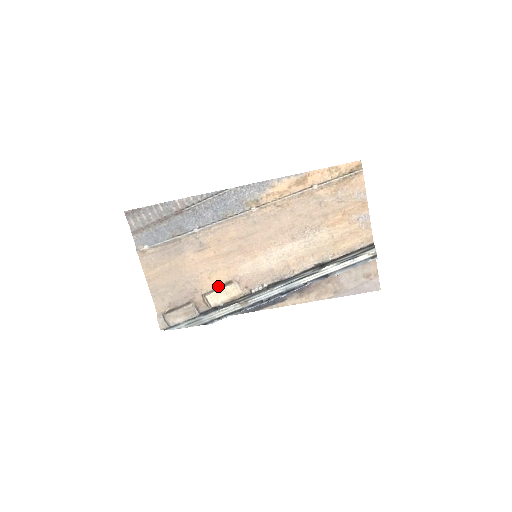
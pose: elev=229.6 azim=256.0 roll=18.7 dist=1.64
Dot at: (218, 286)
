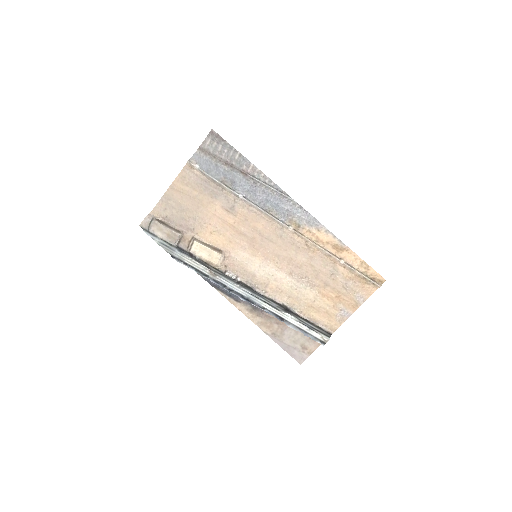
Dot at: (210, 244)
